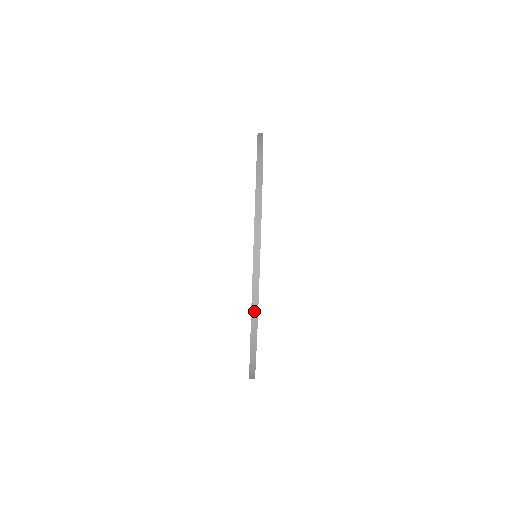
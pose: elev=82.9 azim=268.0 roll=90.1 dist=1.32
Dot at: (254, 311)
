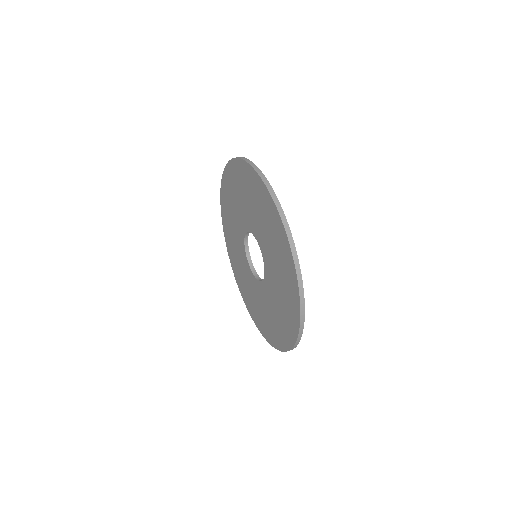
Dot at: (291, 242)
